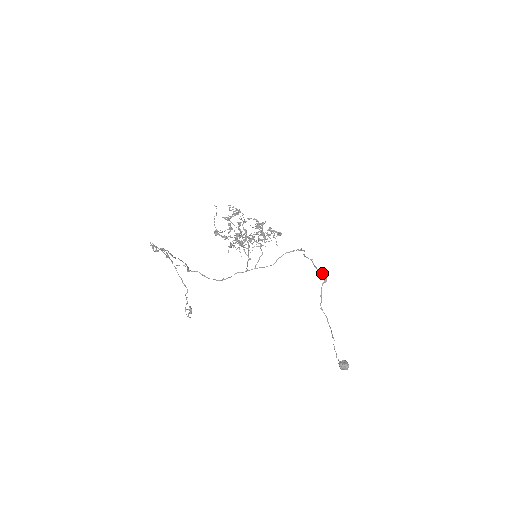
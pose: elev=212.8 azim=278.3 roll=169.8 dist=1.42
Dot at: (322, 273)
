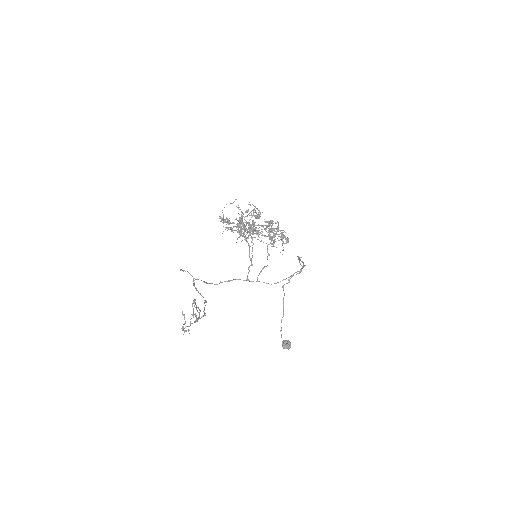
Dot at: (301, 265)
